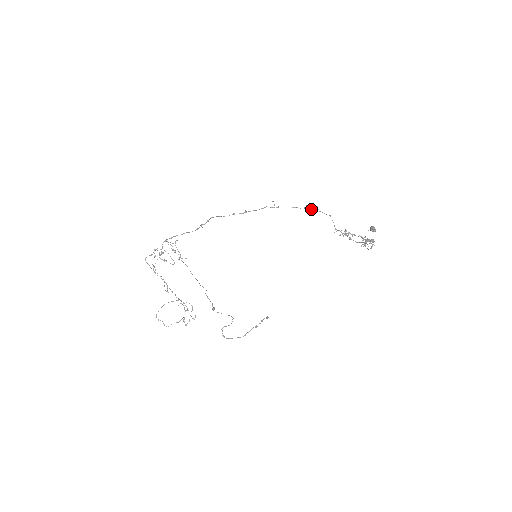
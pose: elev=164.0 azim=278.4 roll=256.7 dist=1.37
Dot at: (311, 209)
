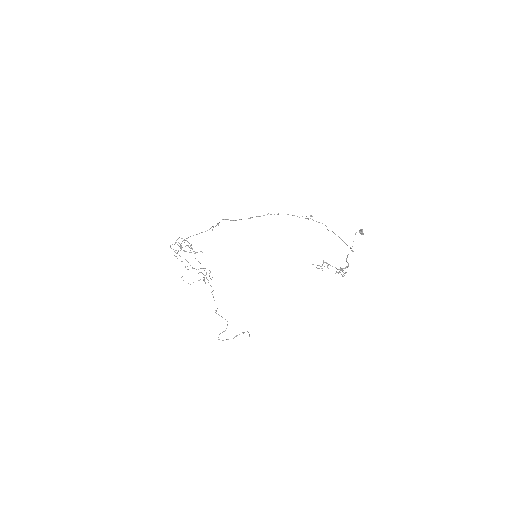
Dot at: (306, 218)
